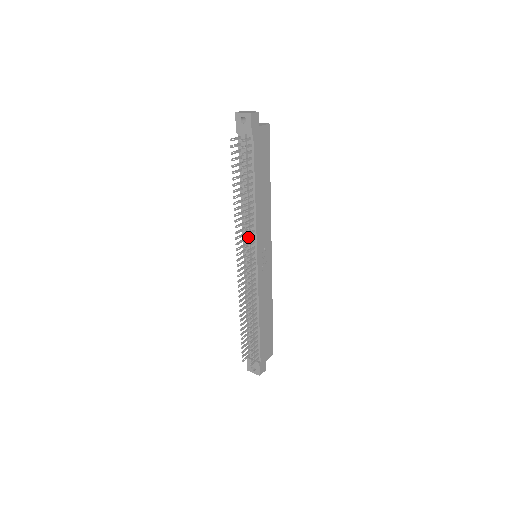
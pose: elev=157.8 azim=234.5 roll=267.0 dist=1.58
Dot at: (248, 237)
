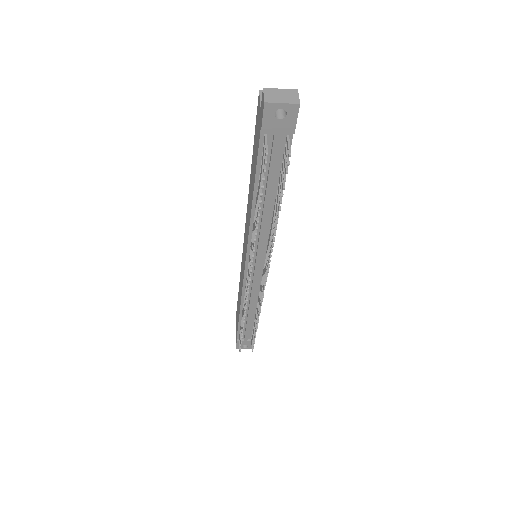
Dot at: (260, 249)
